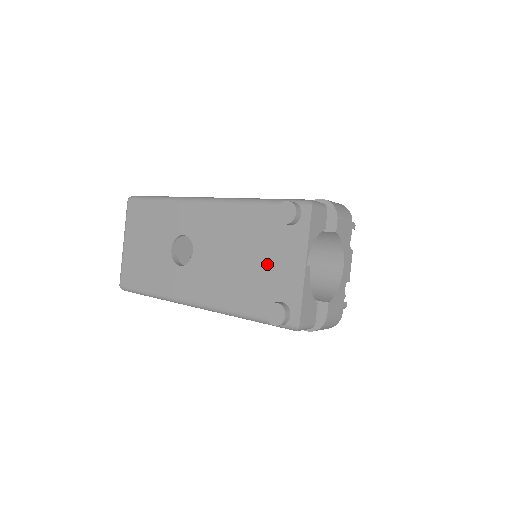
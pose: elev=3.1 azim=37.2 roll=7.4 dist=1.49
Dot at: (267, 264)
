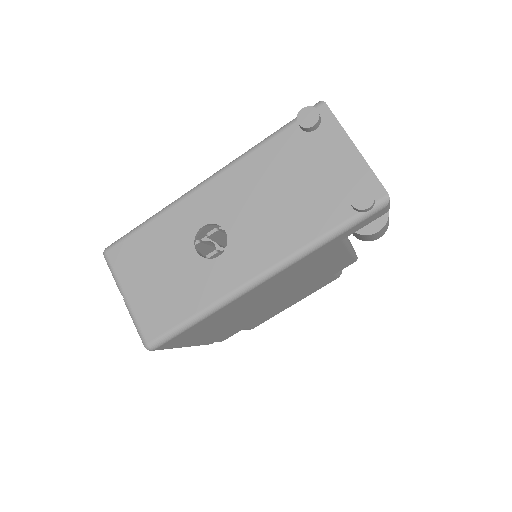
Dot at: (317, 175)
